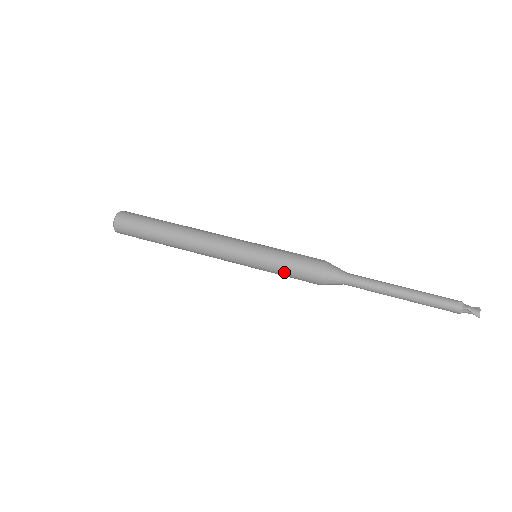
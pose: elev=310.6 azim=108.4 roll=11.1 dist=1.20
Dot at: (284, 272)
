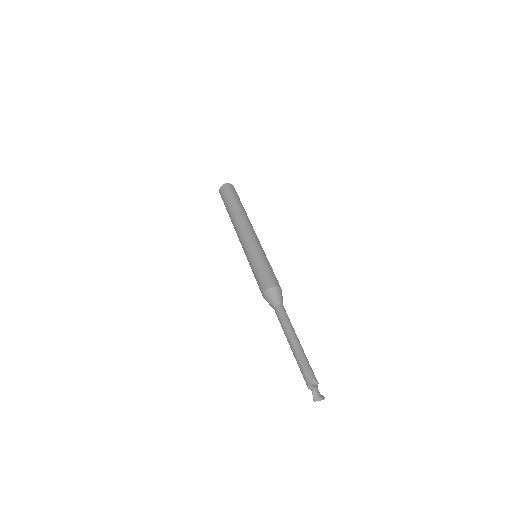
Dot at: (255, 274)
